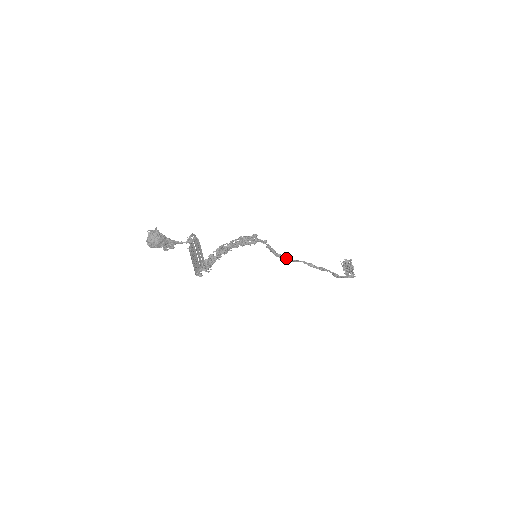
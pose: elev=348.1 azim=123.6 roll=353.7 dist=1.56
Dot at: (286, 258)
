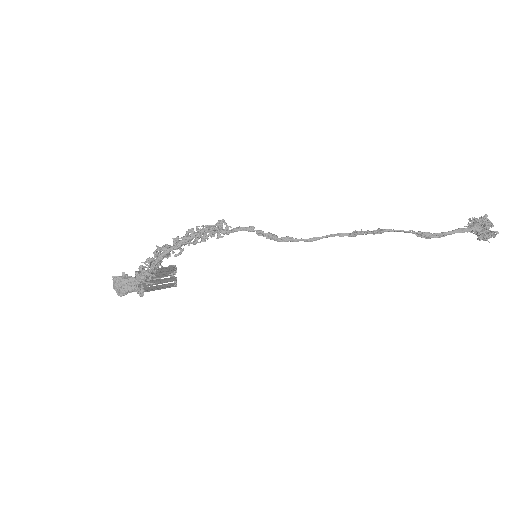
Dot at: (300, 239)
